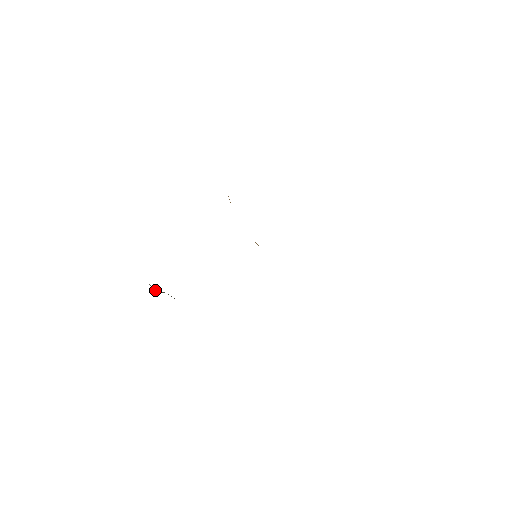
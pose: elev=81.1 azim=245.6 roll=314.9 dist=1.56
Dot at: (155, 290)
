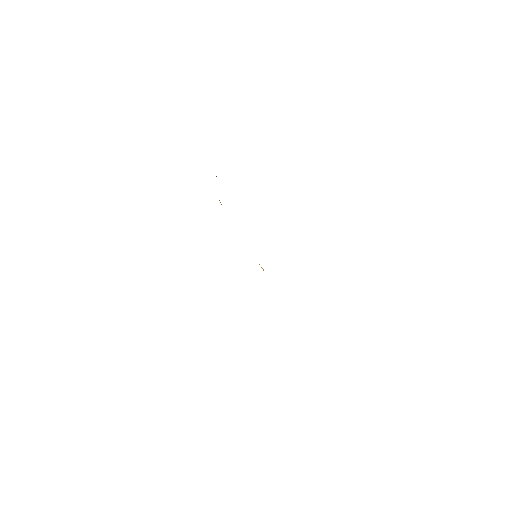
Dot at: occluded
